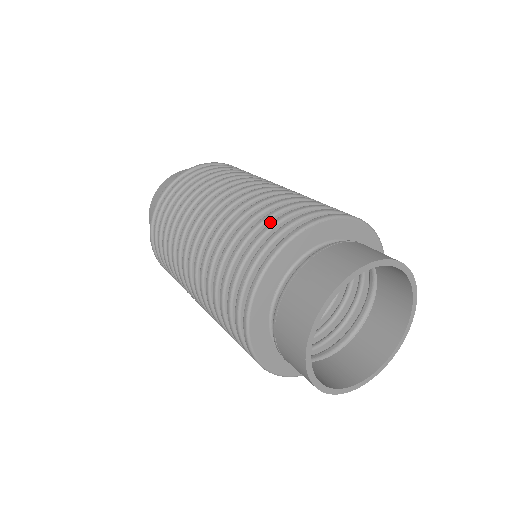
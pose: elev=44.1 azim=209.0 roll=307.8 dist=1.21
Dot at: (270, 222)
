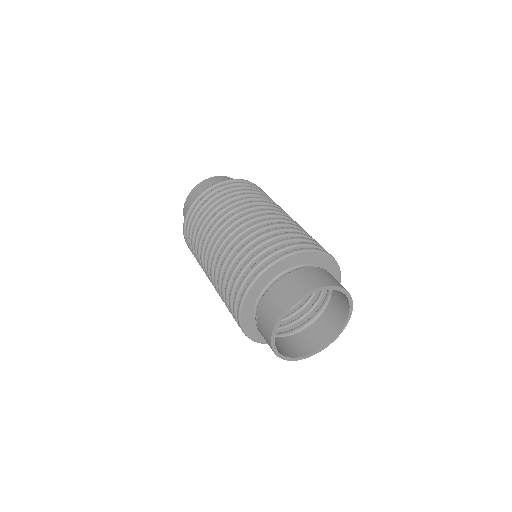
Dot at: occluded
